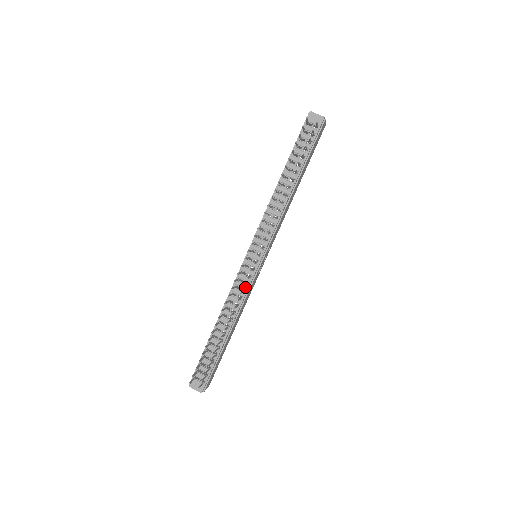
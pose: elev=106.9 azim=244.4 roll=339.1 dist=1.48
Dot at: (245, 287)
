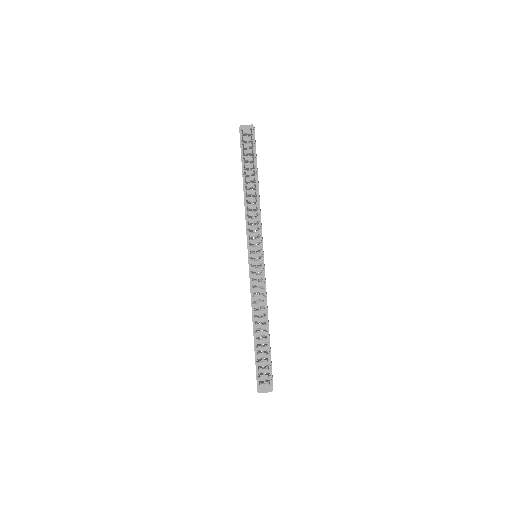
Dot at: (261, 283)
